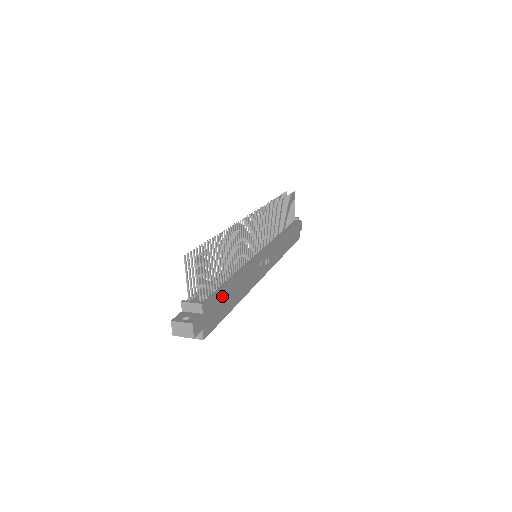
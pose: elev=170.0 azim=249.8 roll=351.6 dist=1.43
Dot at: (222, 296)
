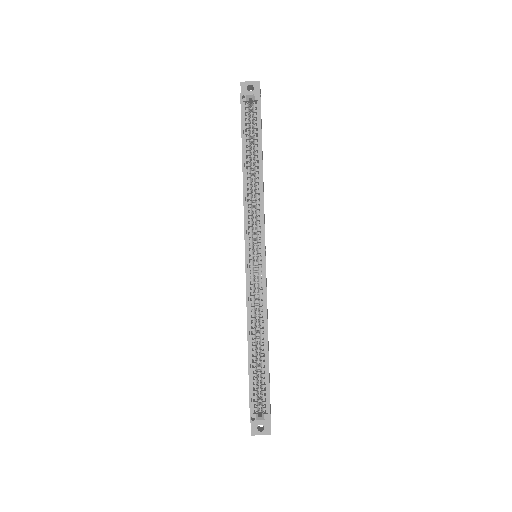
Dot at: occluded
